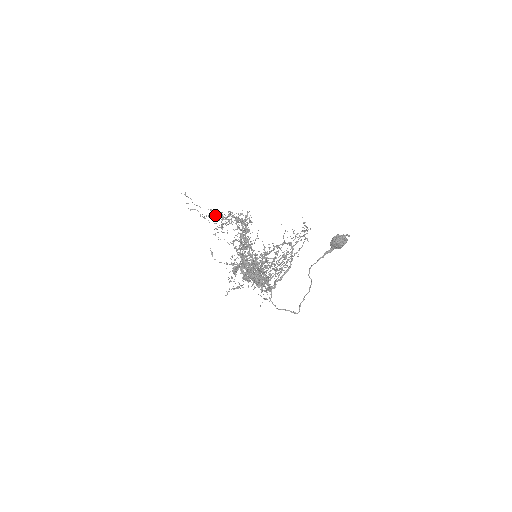
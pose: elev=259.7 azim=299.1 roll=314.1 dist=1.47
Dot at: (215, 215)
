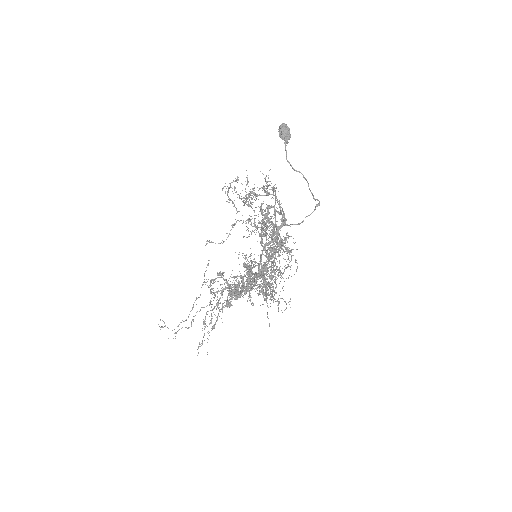
Dot at: occluded
